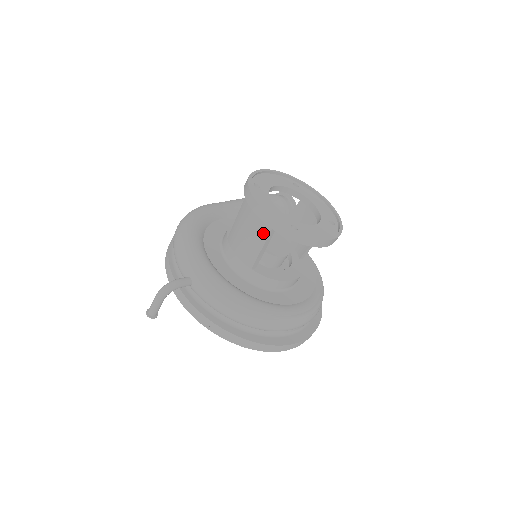
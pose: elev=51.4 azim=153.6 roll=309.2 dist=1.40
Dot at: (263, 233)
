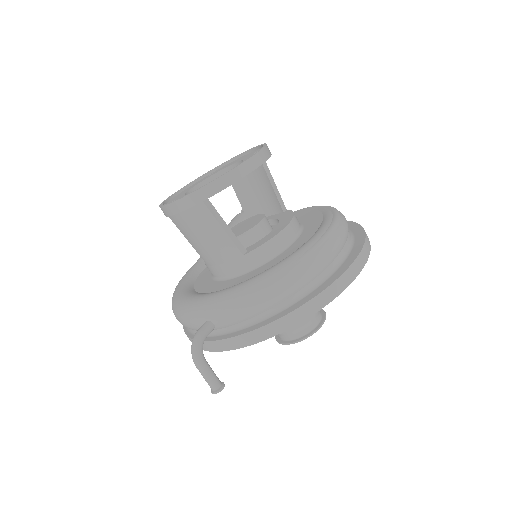
Dot at: (204, 215)
